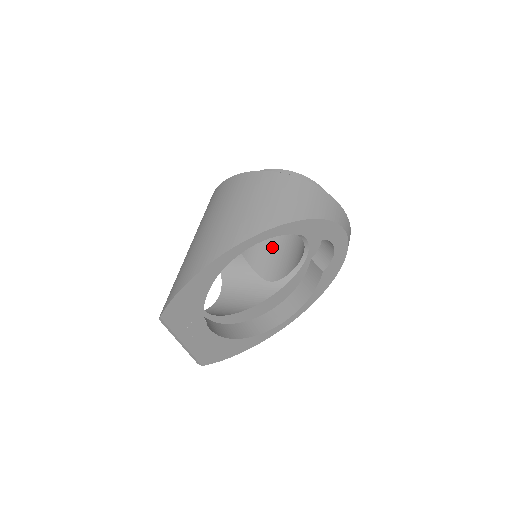
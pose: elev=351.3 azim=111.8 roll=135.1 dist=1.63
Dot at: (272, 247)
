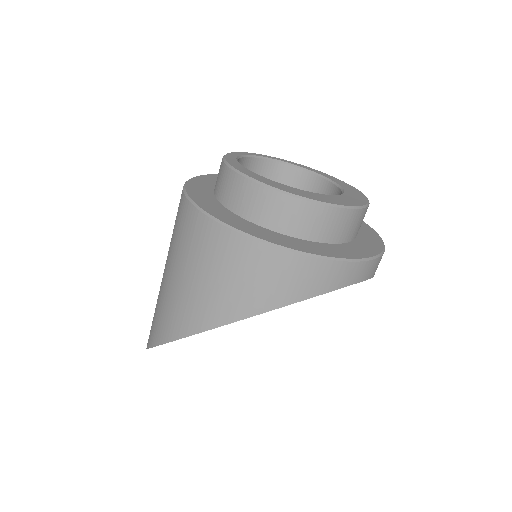
Dot at: occluded
